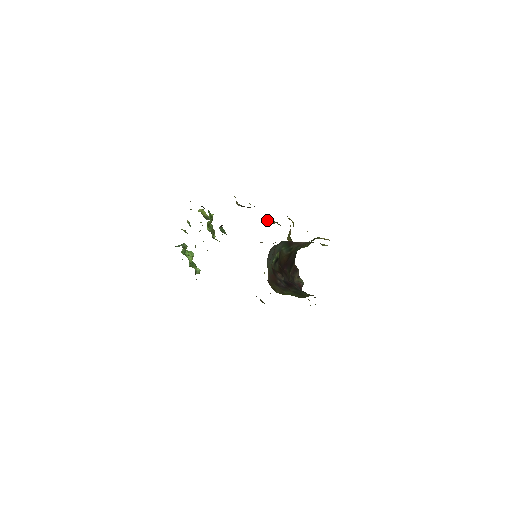
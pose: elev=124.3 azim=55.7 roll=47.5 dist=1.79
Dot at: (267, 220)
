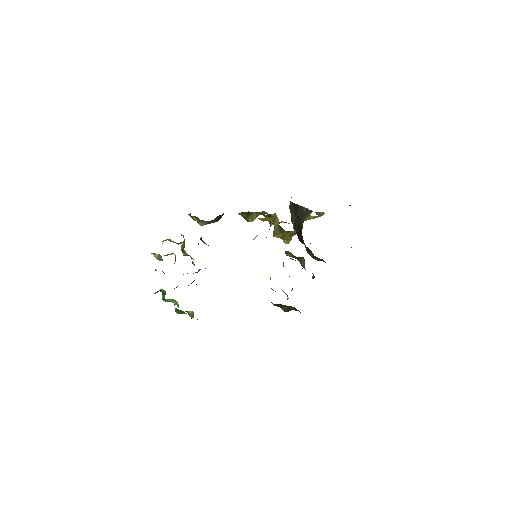
Dot at: (246, 217)
